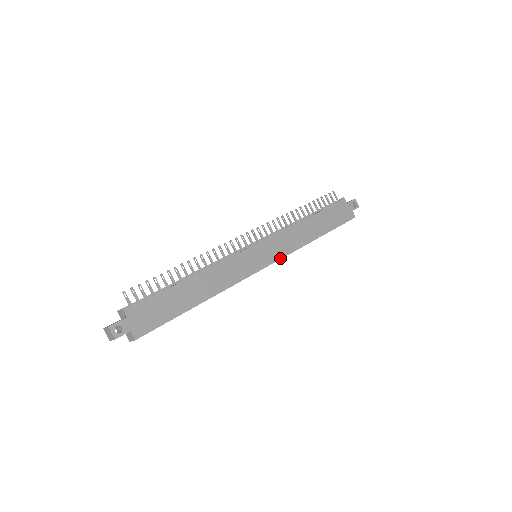
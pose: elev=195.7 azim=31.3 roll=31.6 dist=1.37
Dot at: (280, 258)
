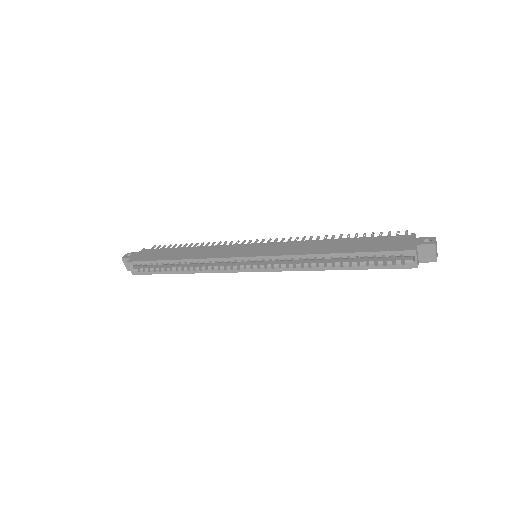
Dot at: (268, 255)
